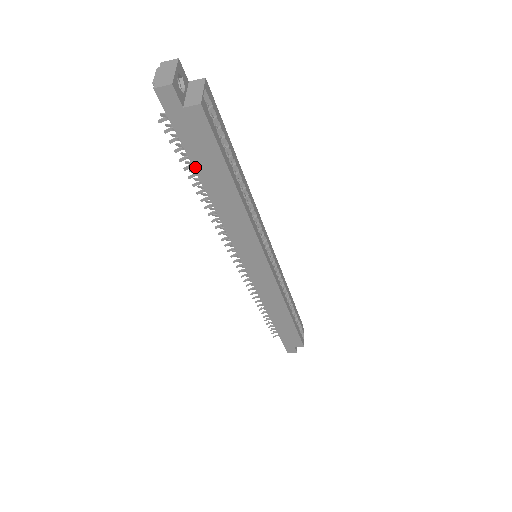
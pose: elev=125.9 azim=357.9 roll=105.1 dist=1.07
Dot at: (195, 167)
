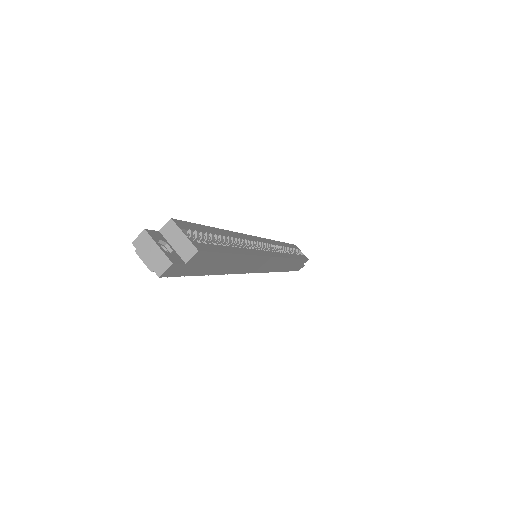
Dot at: (205, 274)
